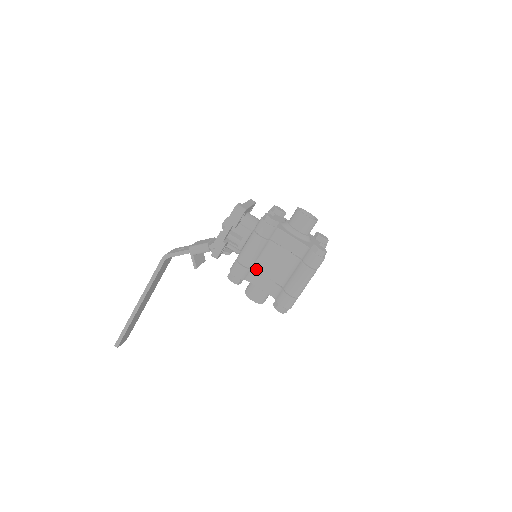
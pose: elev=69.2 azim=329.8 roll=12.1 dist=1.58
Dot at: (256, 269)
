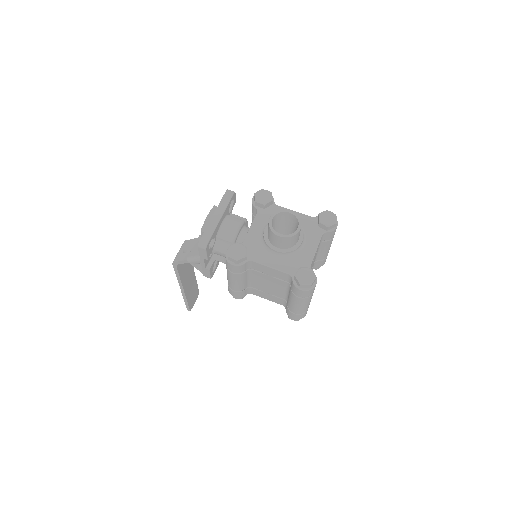
Dot at: (252, 287)
